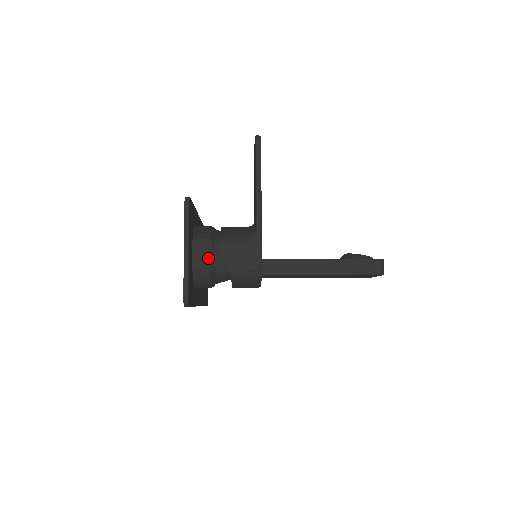
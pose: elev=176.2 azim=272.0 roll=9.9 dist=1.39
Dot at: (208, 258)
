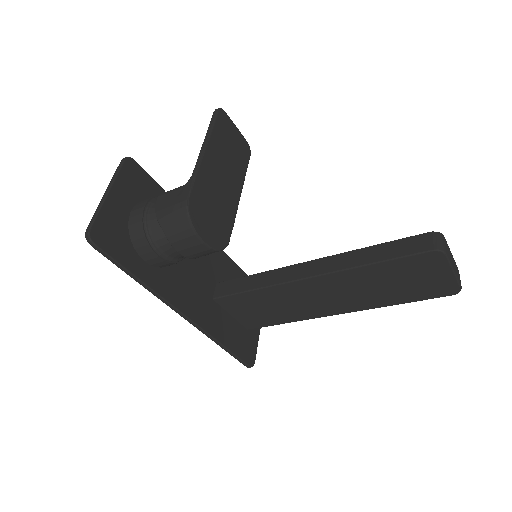
Dot at: (142, 211)
